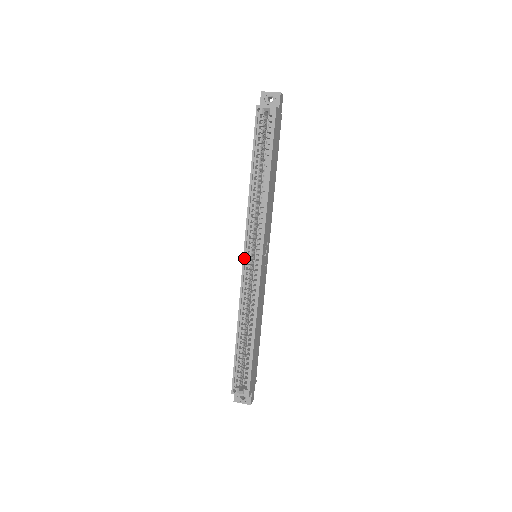
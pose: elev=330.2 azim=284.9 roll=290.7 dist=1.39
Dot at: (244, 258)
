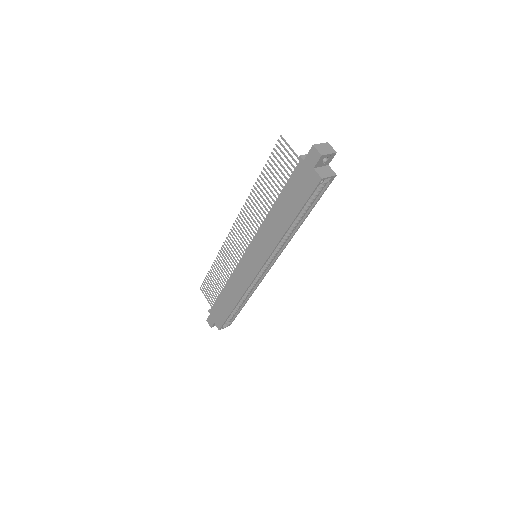
Dot at: occluded
